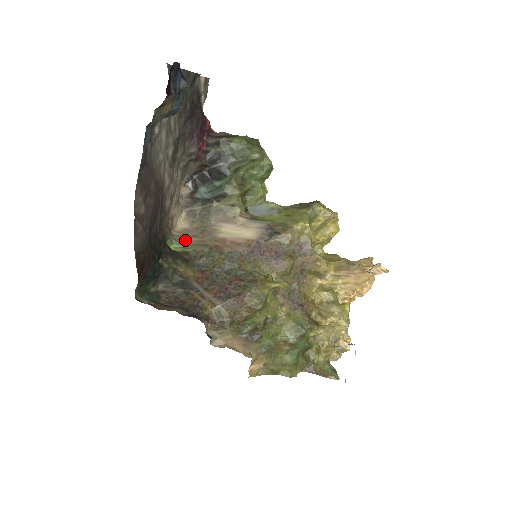
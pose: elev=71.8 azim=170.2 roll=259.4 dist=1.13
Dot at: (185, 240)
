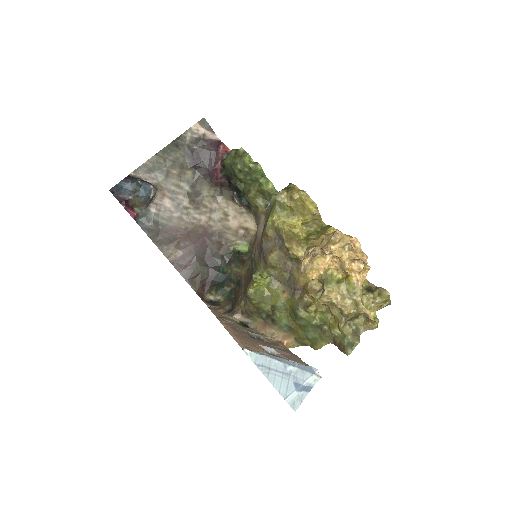
Dot at: (252, 240)
